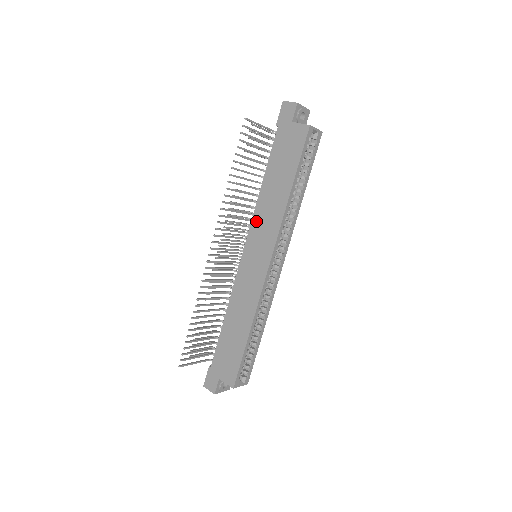
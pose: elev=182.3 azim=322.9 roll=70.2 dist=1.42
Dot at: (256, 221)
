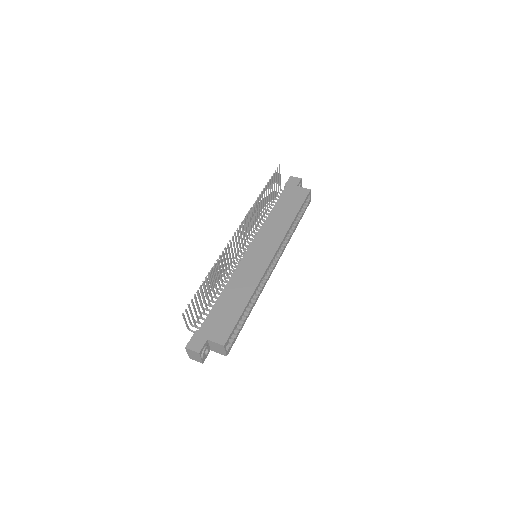
Dot at: (263, 232)
